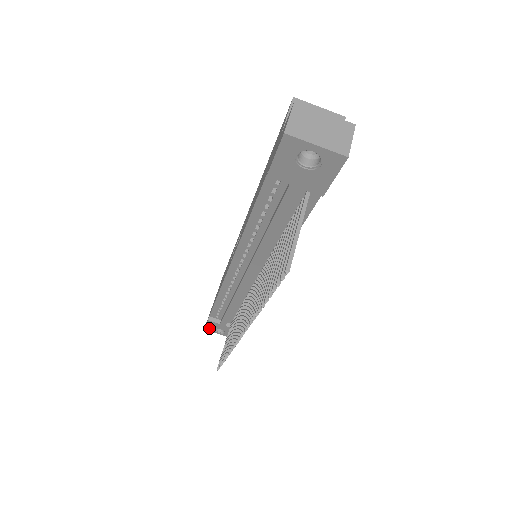
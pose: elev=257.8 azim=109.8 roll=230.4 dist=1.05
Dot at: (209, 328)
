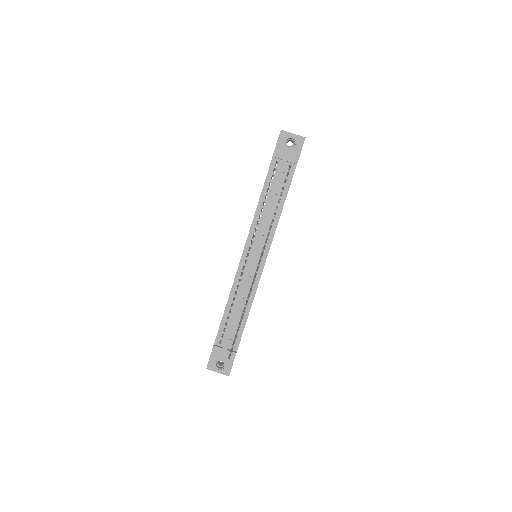
Dot at: (211, 364)
